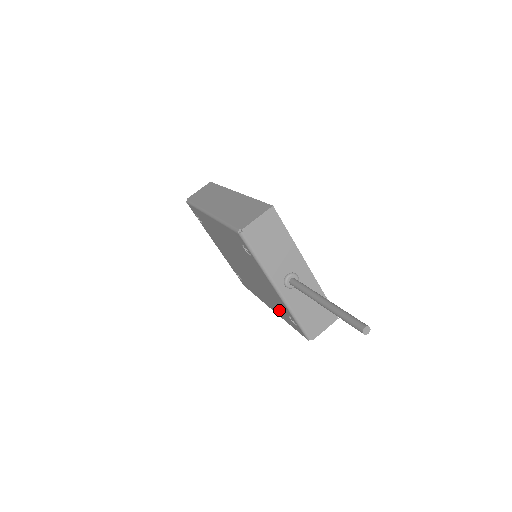
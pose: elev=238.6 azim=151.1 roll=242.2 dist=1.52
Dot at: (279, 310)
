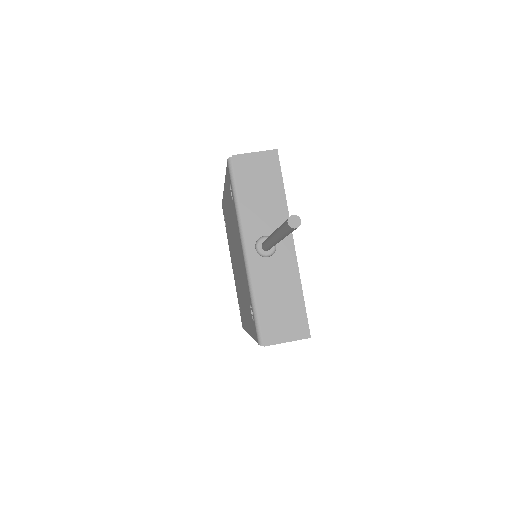
Dot at: occluded
